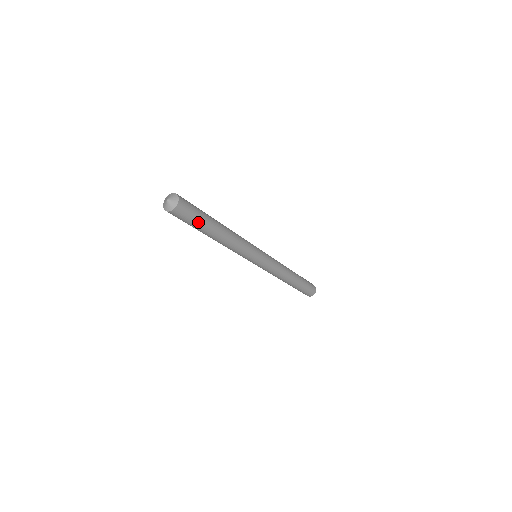
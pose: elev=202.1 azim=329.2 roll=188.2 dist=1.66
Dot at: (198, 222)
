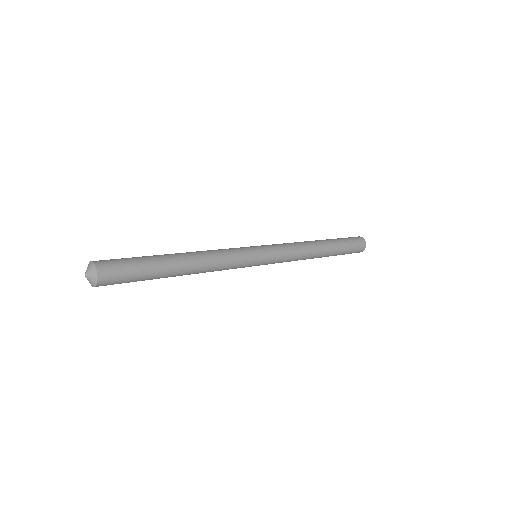
Dot at: (142, 274)
